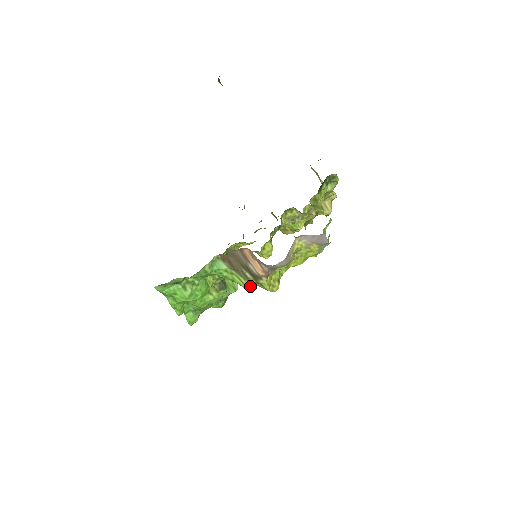
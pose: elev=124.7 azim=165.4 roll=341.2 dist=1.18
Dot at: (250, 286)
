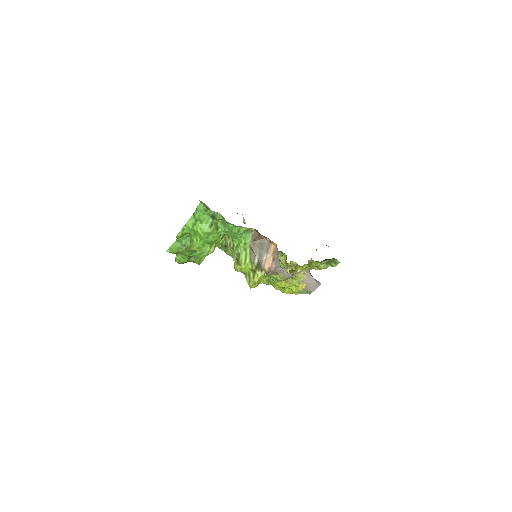
Dot at: (244, 268)
